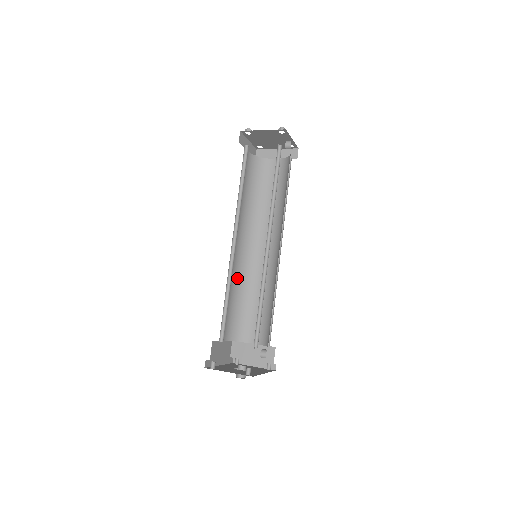
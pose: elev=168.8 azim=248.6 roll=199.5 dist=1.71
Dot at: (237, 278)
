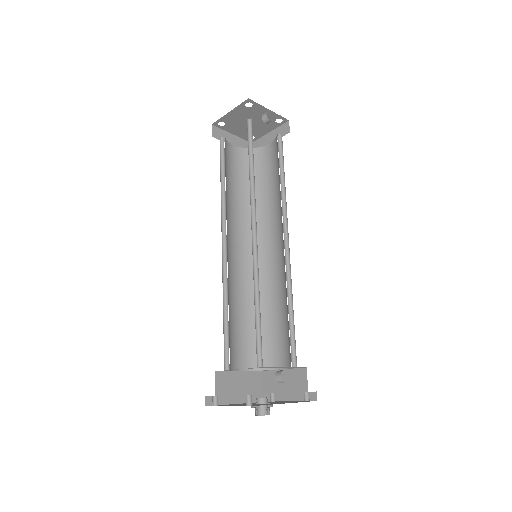
Dot at: (247, 291)
